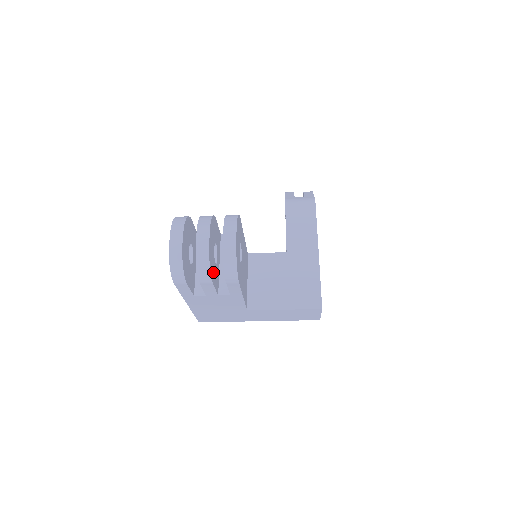
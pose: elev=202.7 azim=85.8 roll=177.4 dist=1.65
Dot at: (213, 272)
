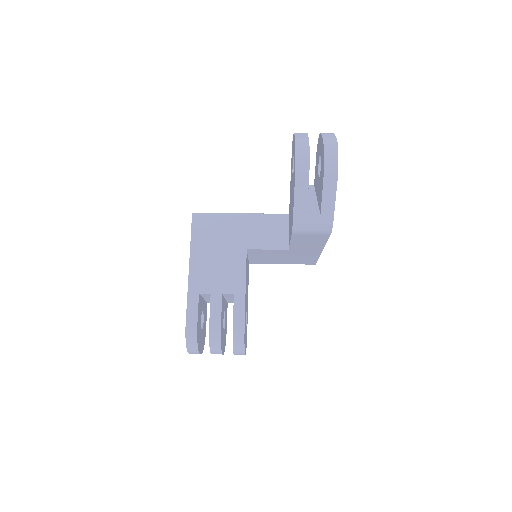
Dot at: (225, 330)
